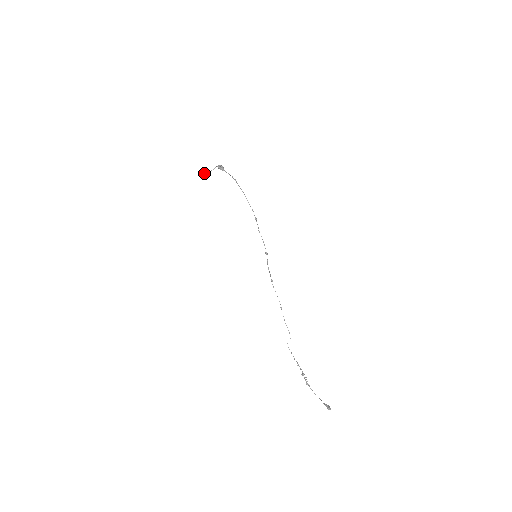
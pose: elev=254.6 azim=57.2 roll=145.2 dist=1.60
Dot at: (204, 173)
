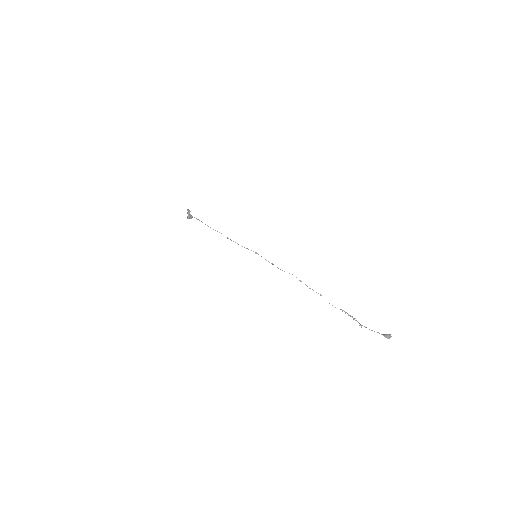
Dot at: occluded
